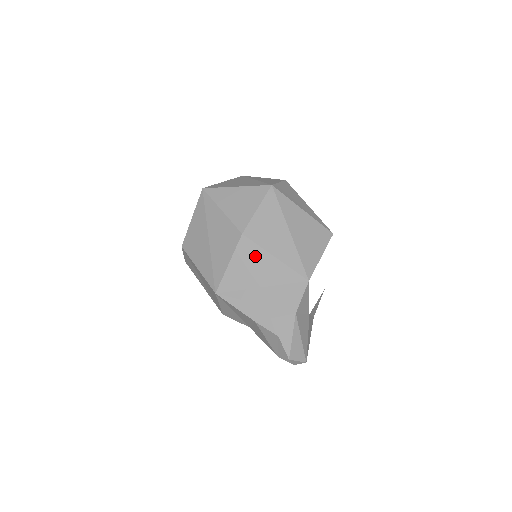
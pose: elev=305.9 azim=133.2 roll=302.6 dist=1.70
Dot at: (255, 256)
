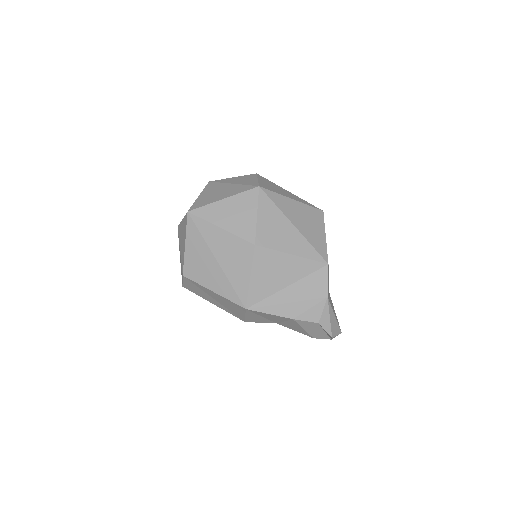
Dot at: (273, 261)
